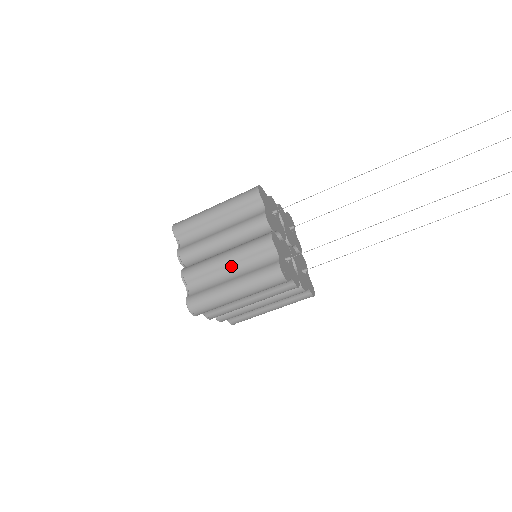
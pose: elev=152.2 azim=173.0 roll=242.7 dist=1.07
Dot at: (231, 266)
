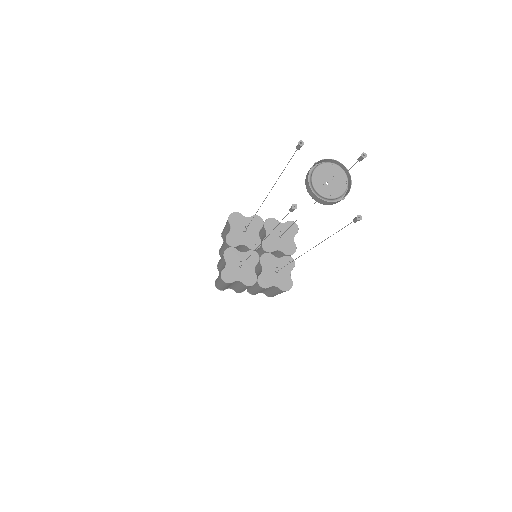
Dot at: occluded
